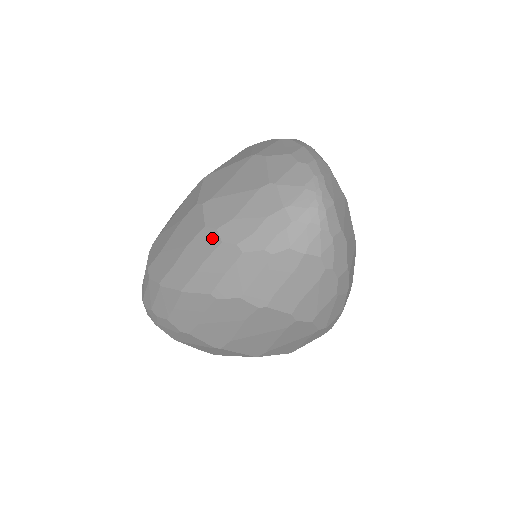
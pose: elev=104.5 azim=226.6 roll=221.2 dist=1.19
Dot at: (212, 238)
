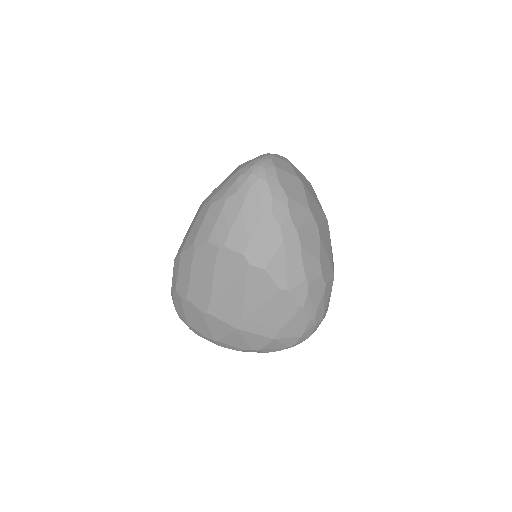
Dot at: (201, 207)
